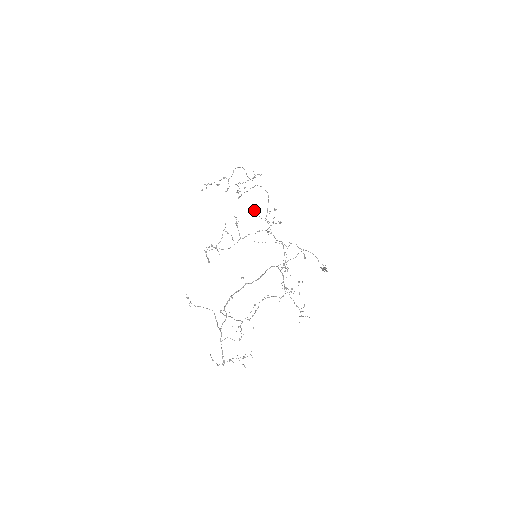
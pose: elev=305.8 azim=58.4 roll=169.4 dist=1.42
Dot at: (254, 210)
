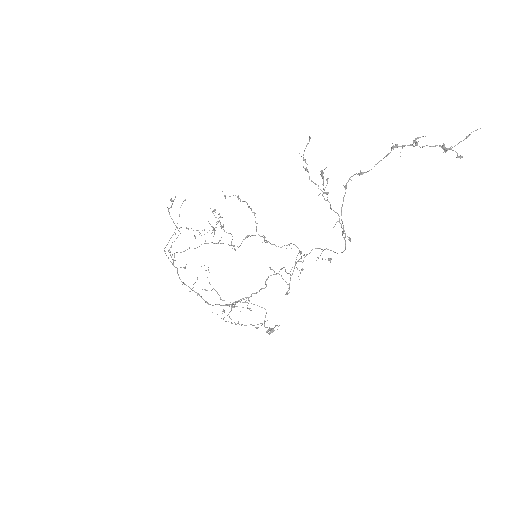
Dot at: occluded
